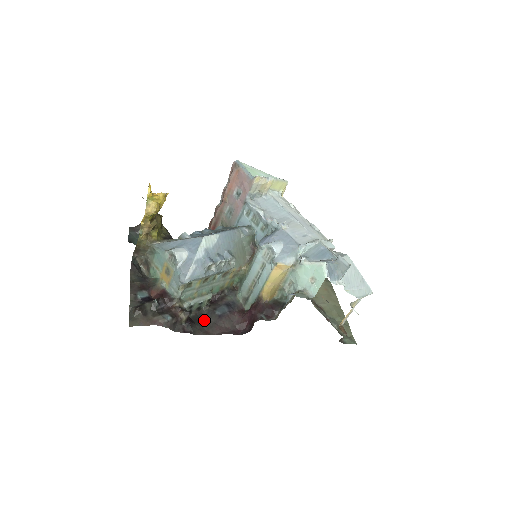
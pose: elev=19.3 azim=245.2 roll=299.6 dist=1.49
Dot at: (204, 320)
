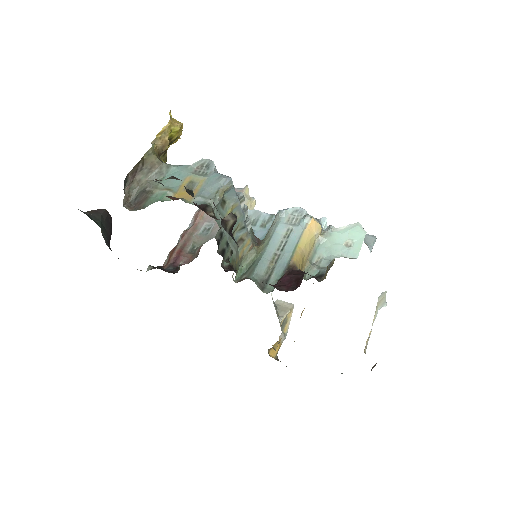
Dot at: occluded
